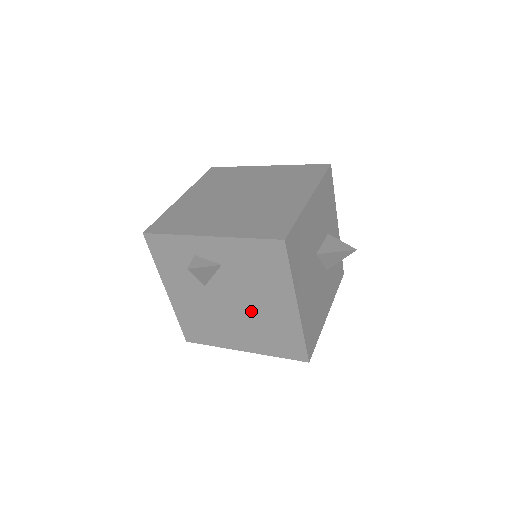
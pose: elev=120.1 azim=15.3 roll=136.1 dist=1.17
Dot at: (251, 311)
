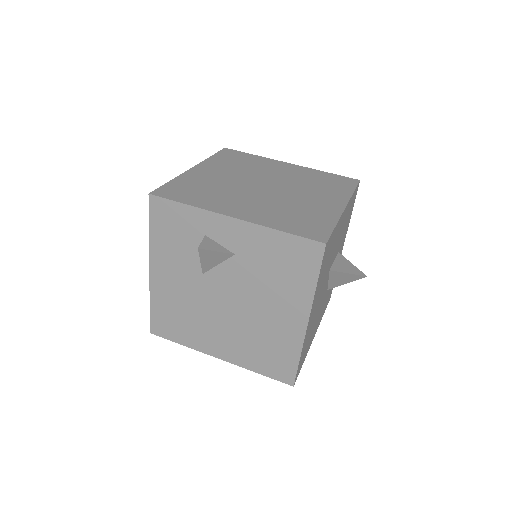
Dot at: (248, 315)
